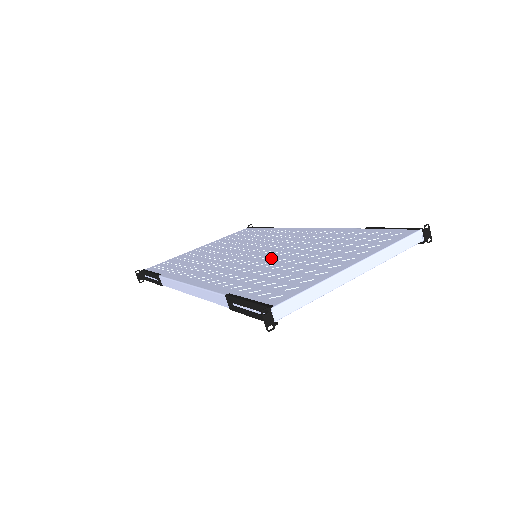
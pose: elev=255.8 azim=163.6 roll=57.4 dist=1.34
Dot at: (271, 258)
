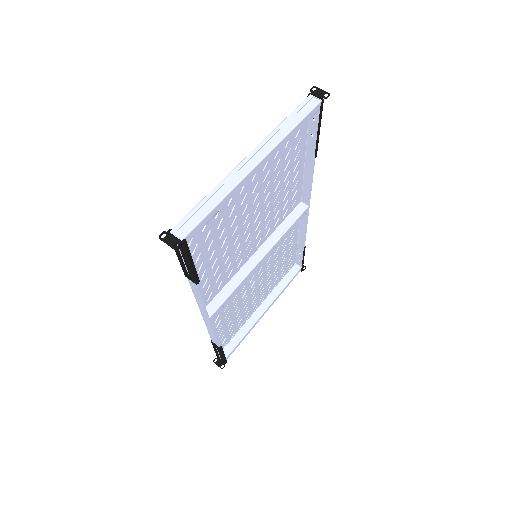
Dot at: (247, 238)
